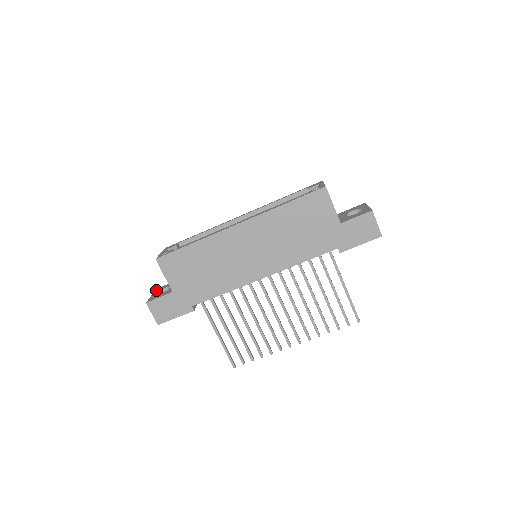
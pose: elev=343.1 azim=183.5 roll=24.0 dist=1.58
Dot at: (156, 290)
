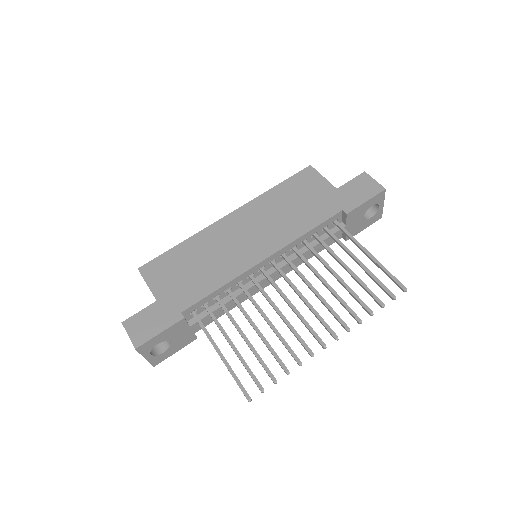
Dot at: occluded
